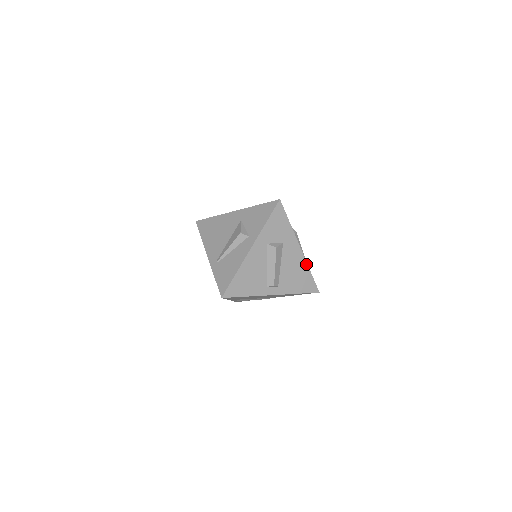
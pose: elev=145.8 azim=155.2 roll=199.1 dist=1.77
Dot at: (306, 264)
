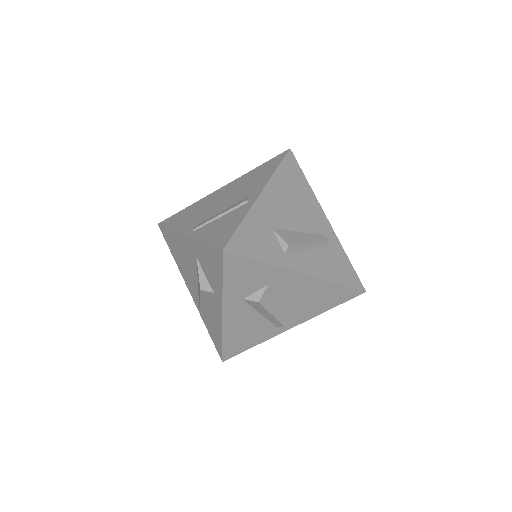
Dot at: (324, 281)
